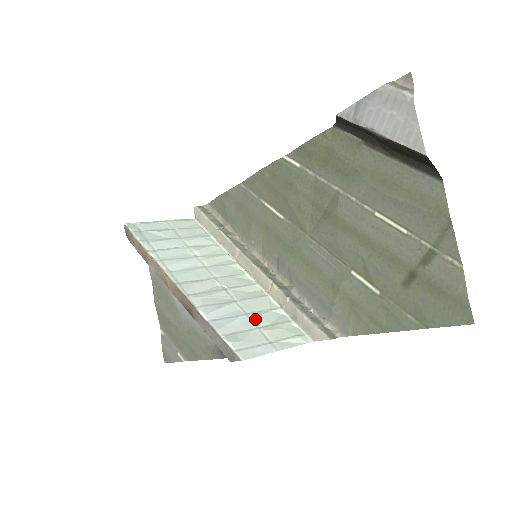
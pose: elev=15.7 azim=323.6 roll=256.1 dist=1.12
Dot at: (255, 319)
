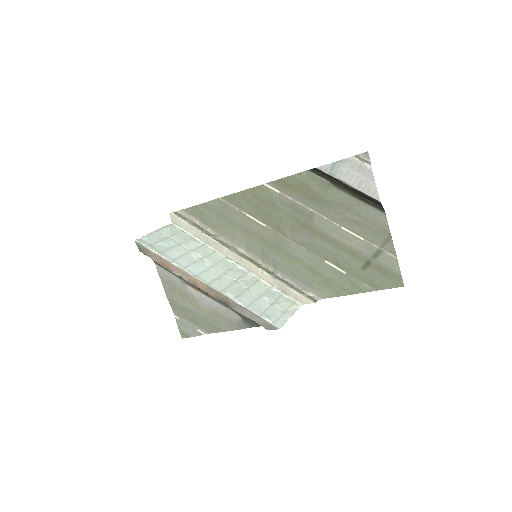
Dot at: (267, 299)
